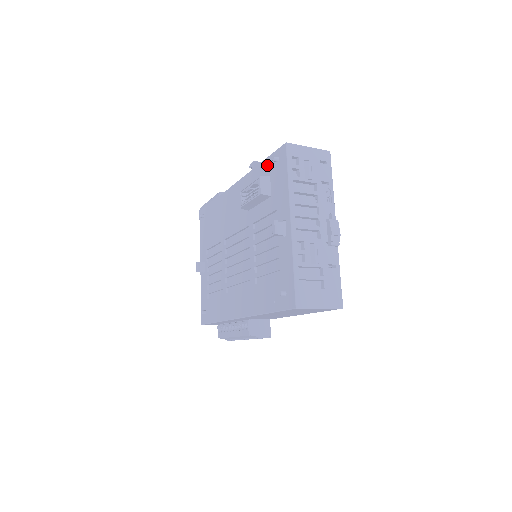
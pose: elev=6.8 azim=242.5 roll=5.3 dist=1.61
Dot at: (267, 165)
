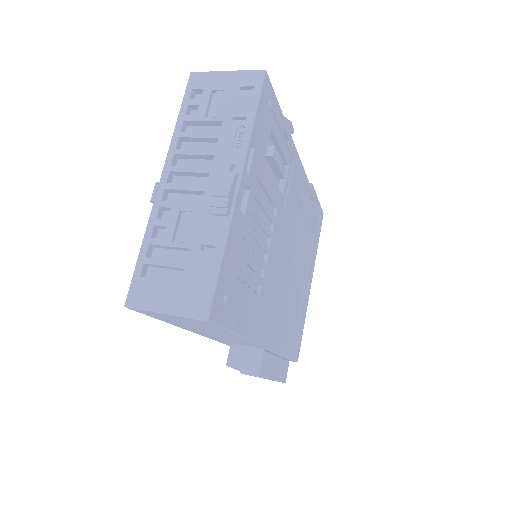
Dot at: occluded
